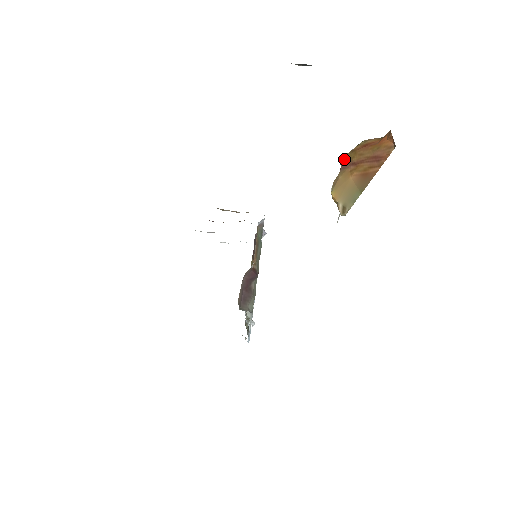
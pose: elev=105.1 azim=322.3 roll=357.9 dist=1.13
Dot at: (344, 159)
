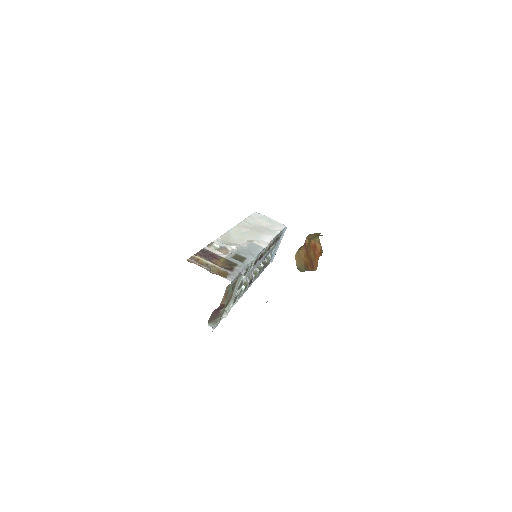
Dot at: (307, 241)
